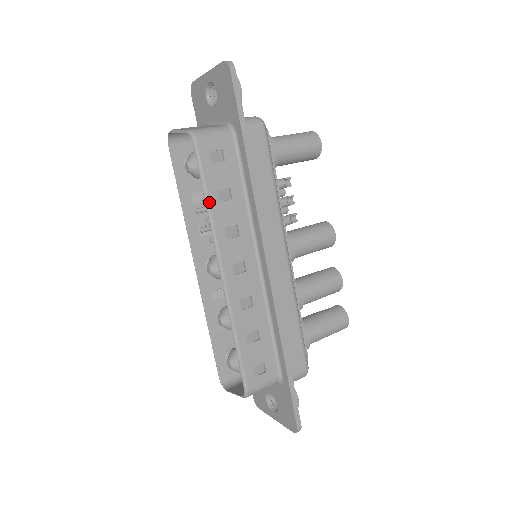
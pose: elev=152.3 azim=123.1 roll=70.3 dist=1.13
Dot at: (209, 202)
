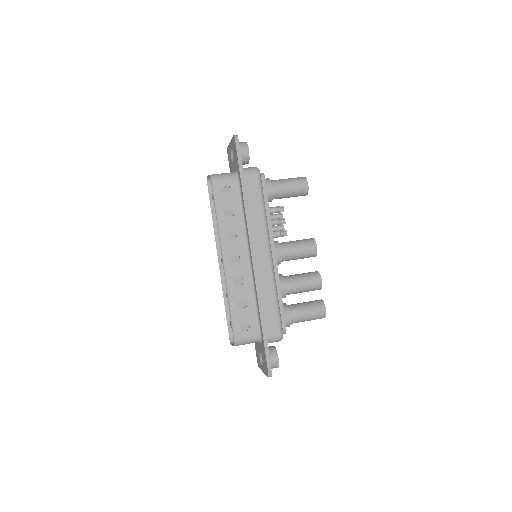
Dot at: (218, 216)
